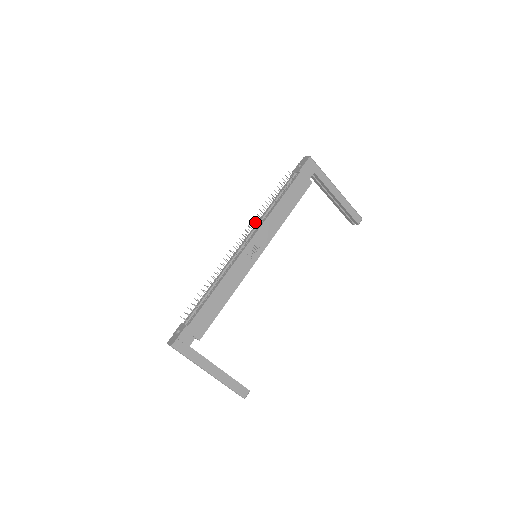
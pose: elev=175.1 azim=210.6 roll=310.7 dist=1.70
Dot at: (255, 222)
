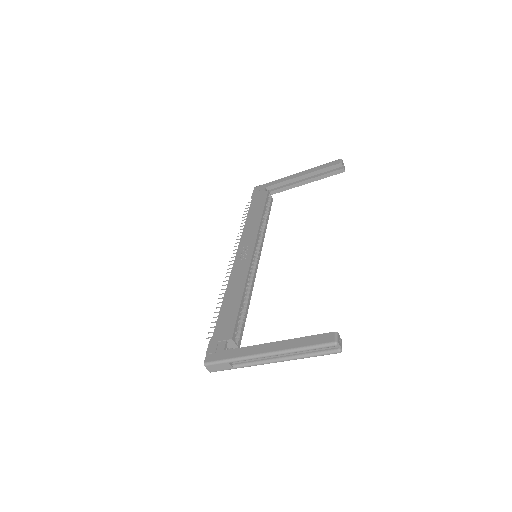
Dot at: (236, 243)
